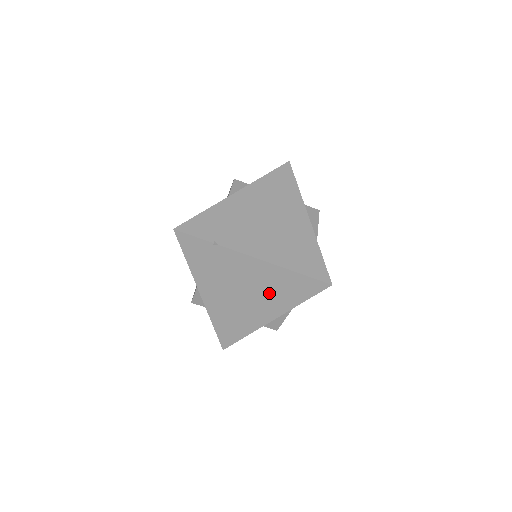
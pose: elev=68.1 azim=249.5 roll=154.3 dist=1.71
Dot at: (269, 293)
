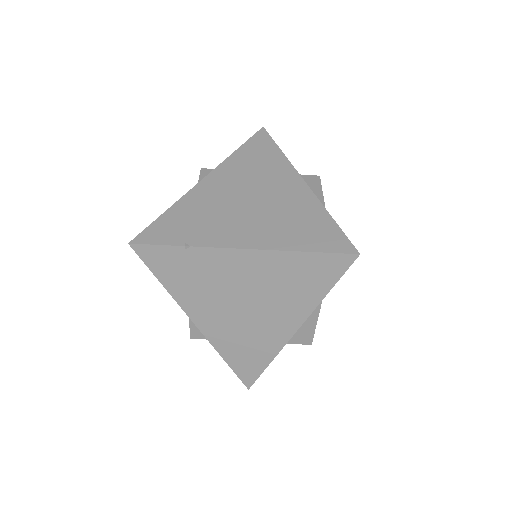
Dot at: (279, 293)
